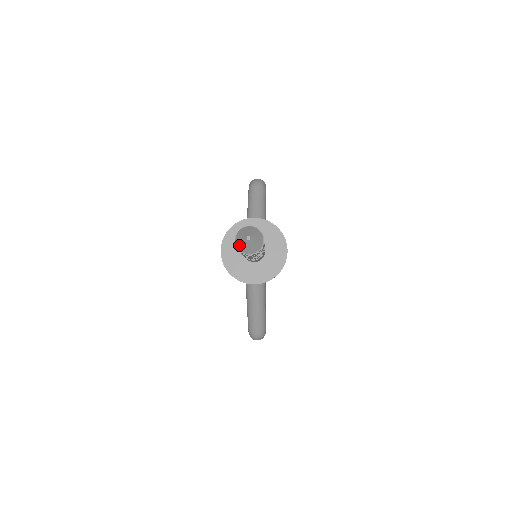
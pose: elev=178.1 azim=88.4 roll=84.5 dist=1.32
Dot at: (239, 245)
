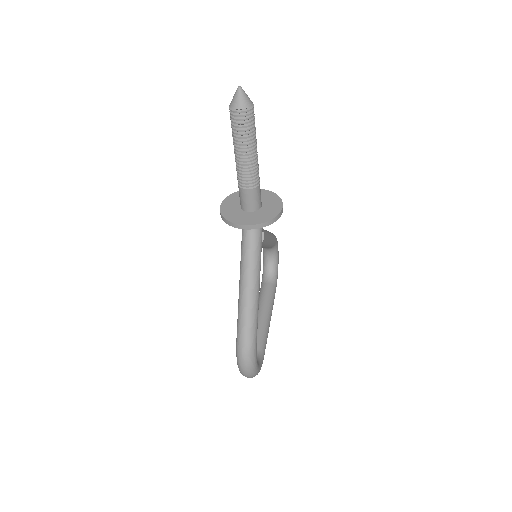
Dot at: (232, 102)
